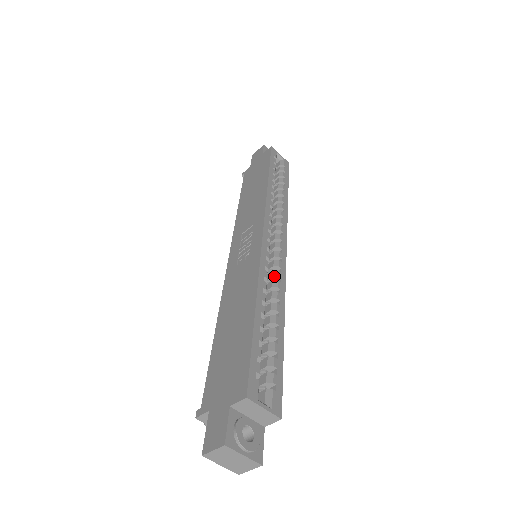
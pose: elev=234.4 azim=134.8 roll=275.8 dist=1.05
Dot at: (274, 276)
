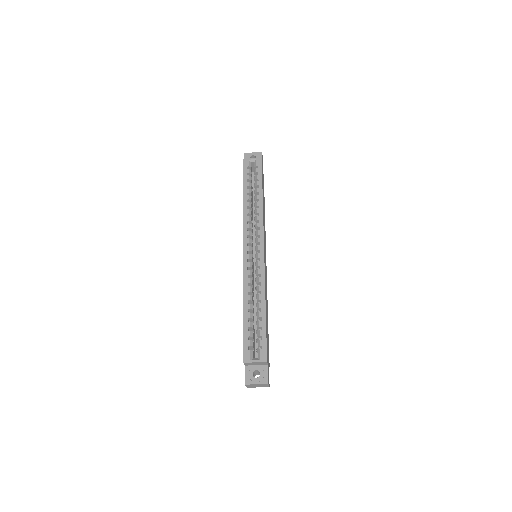
Dot at: (257, 275)
